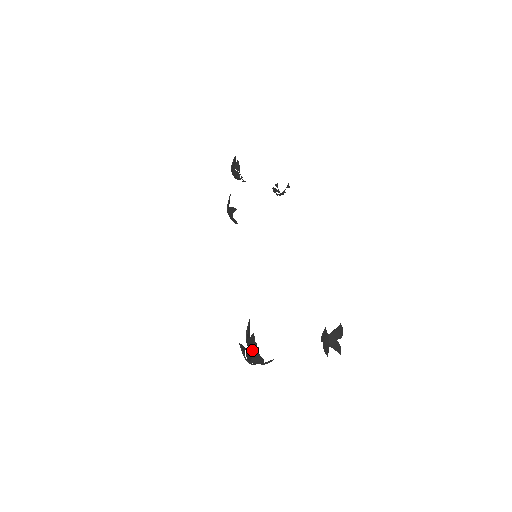
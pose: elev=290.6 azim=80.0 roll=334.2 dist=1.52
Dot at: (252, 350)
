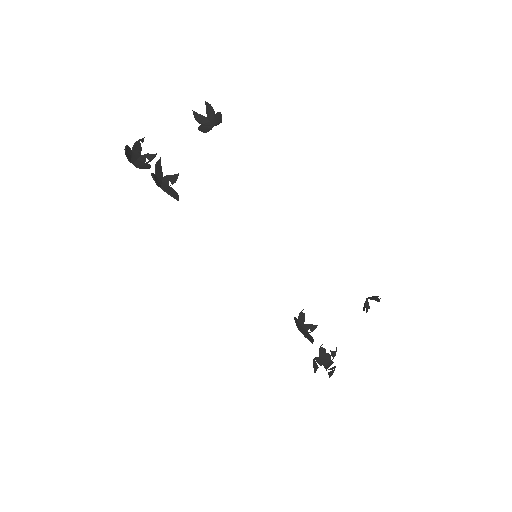
Dot at: (311, 338)
